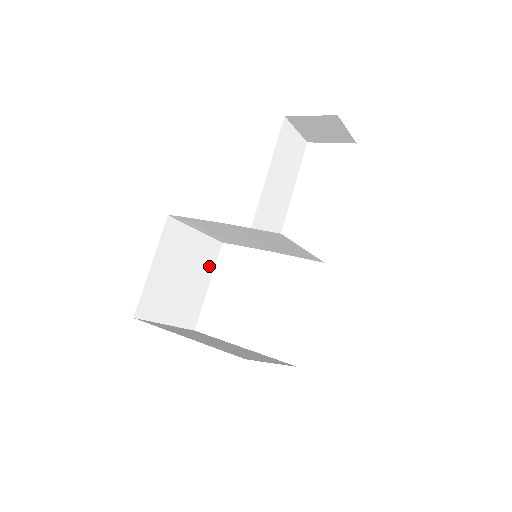
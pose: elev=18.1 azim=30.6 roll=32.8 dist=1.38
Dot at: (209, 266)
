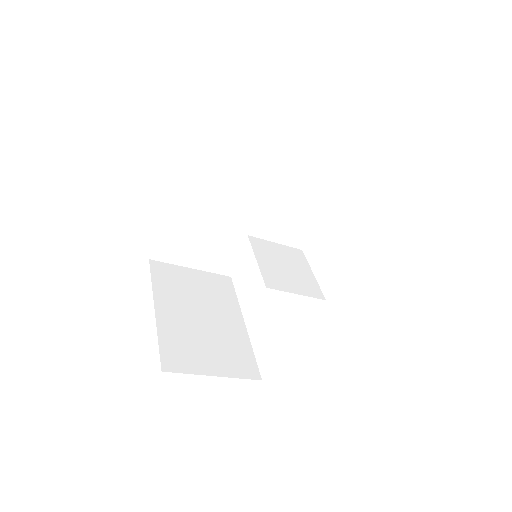
Dot at: occluded
